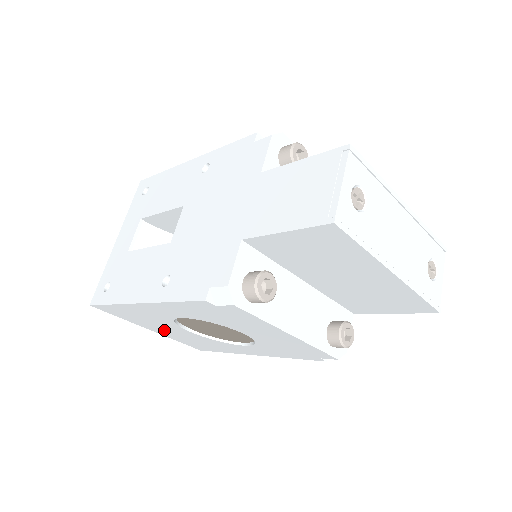
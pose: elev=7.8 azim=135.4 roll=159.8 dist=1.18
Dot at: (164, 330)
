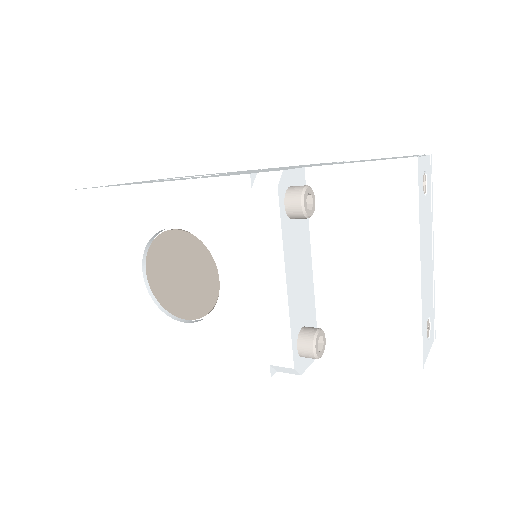
Dot at: (106, 272)
